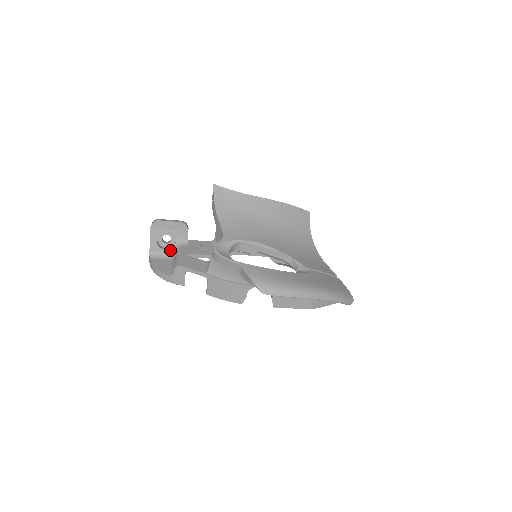
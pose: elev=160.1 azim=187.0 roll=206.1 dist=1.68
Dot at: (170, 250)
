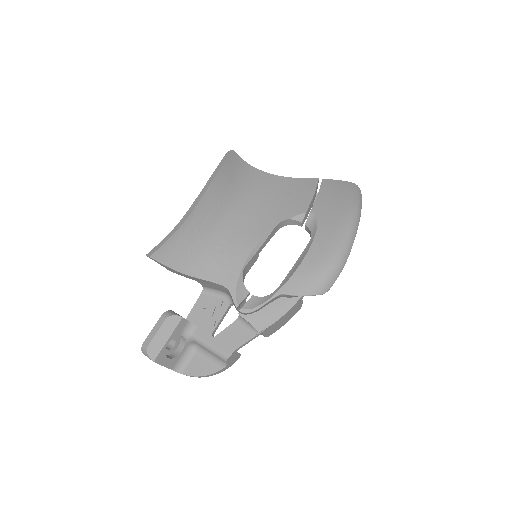
Dot at: (185, 346)
